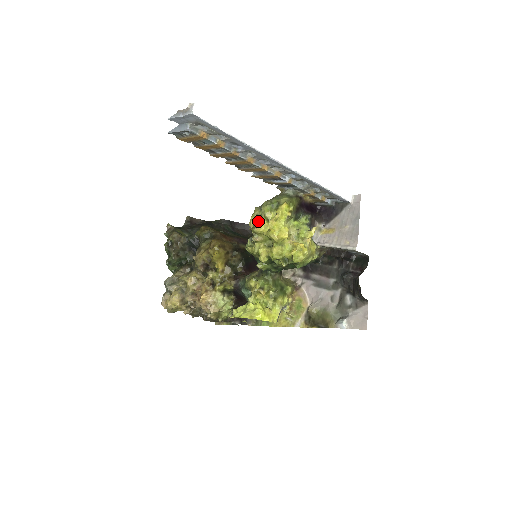
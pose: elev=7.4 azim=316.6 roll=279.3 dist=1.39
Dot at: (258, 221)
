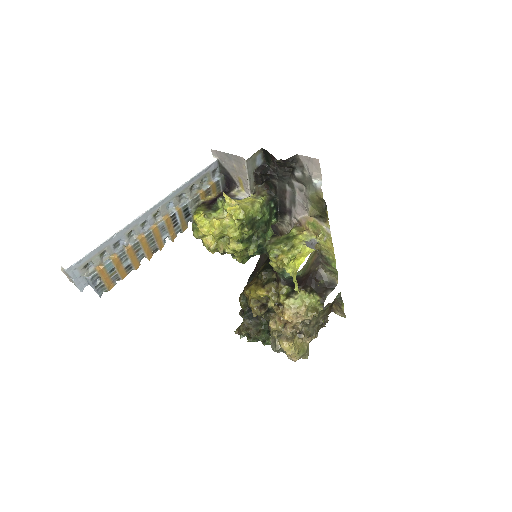
Dot at: (205, 244)
